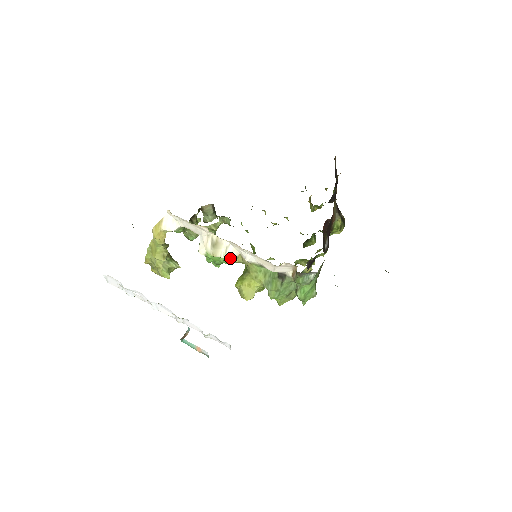
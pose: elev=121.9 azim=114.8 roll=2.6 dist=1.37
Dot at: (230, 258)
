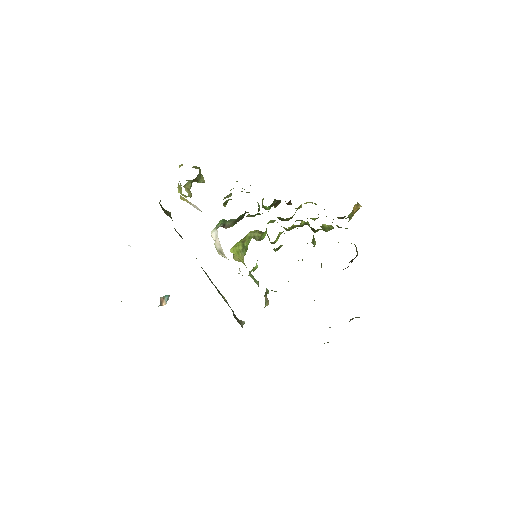
Dot at: occluded
